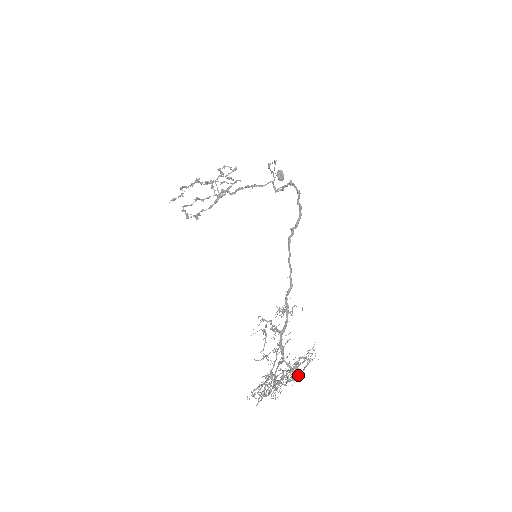
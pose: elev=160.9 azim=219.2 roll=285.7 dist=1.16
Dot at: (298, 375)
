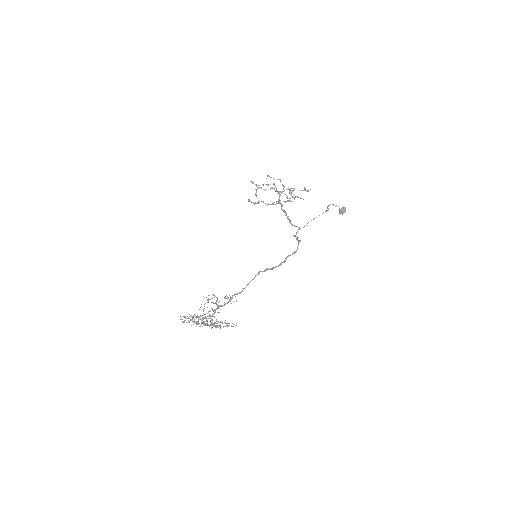
Dot at: occluded
